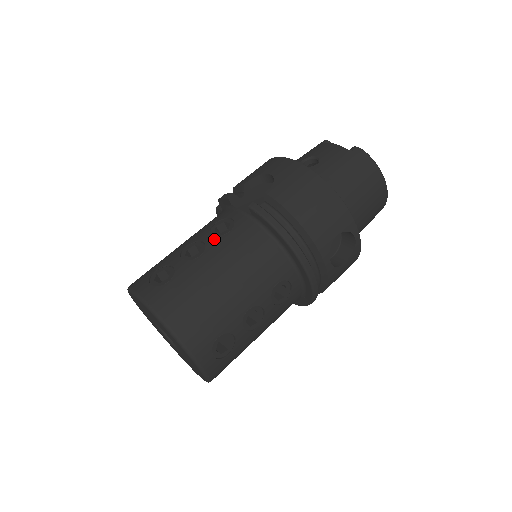
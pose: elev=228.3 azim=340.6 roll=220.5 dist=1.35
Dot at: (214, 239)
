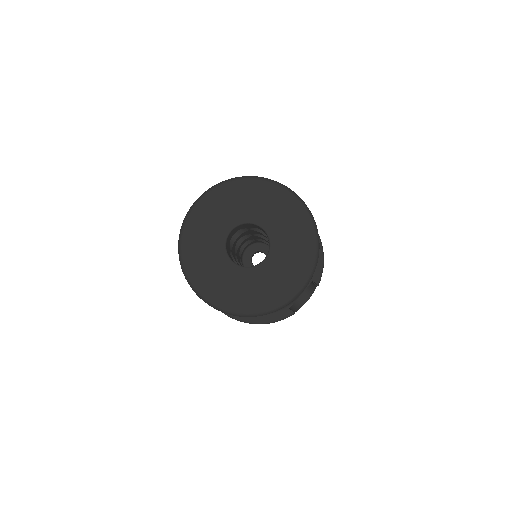
Dot at: occluded
